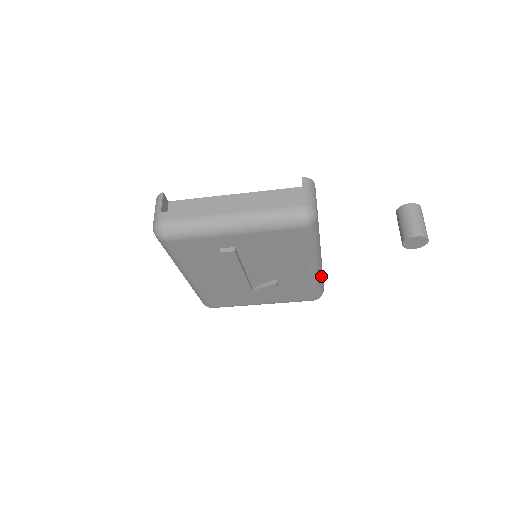
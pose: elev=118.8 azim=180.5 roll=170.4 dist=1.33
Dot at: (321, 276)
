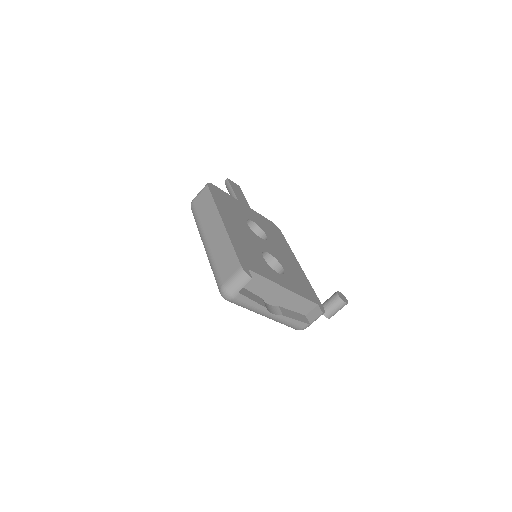
Dot at: occluded
